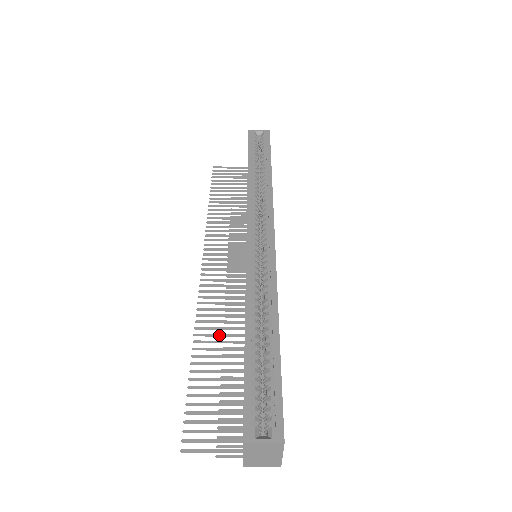
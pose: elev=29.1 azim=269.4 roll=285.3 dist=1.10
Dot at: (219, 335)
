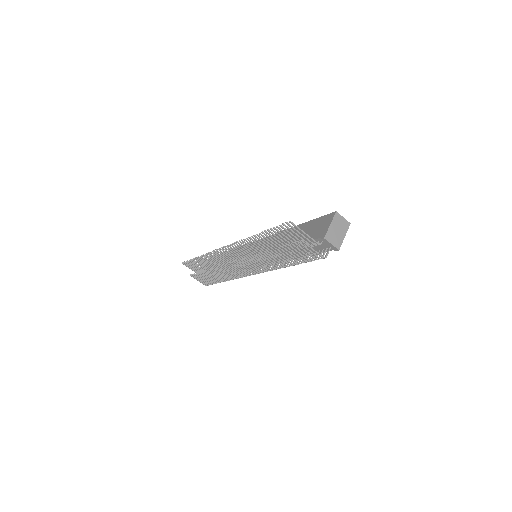
Dot at: occluded
